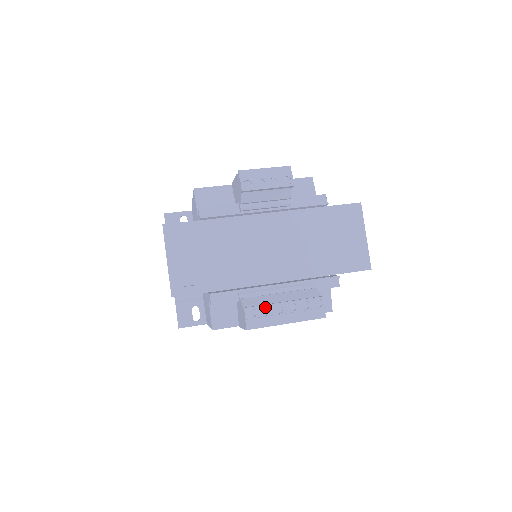
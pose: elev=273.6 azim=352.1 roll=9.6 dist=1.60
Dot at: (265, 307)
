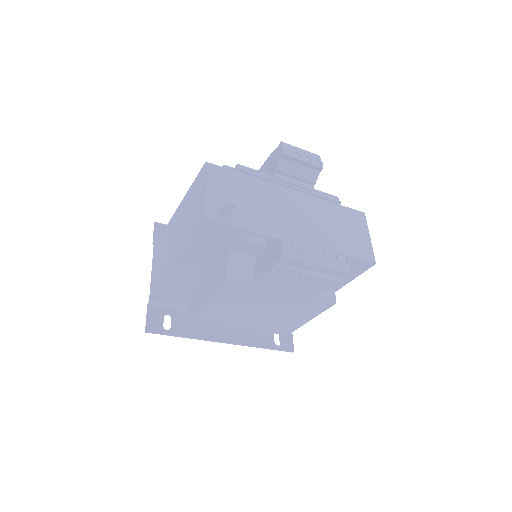
Dot at: (299, 244)
